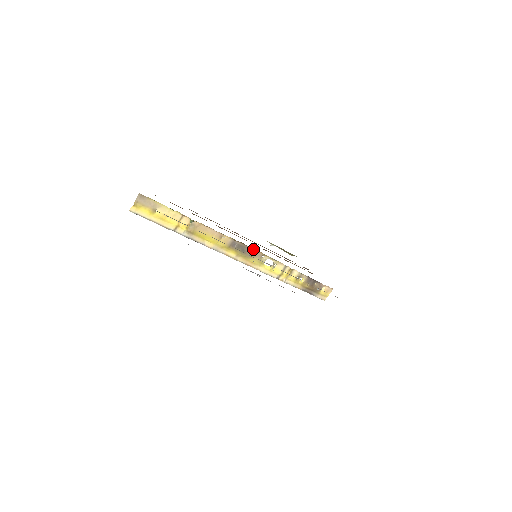
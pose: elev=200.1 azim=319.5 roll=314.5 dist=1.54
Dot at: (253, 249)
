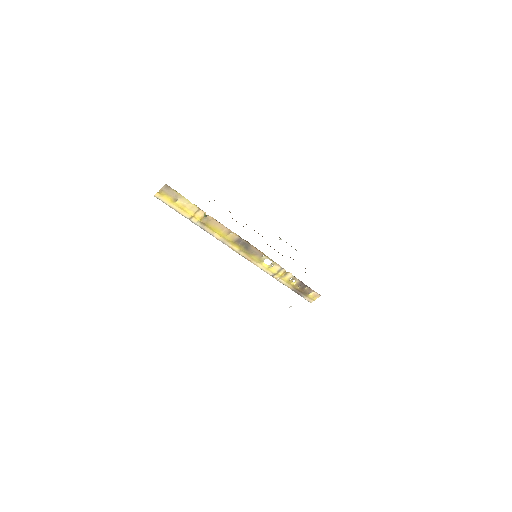
Dot at: (256, 248)
